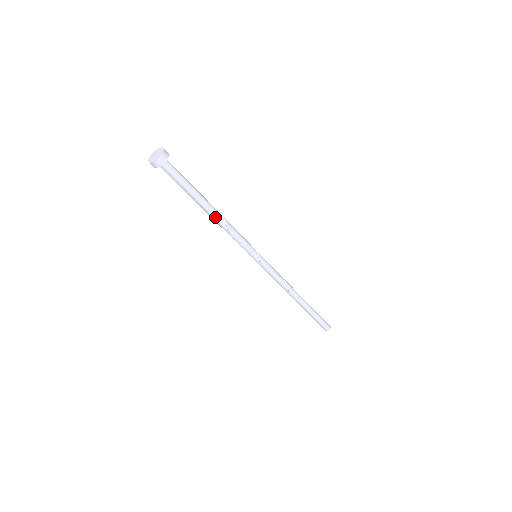
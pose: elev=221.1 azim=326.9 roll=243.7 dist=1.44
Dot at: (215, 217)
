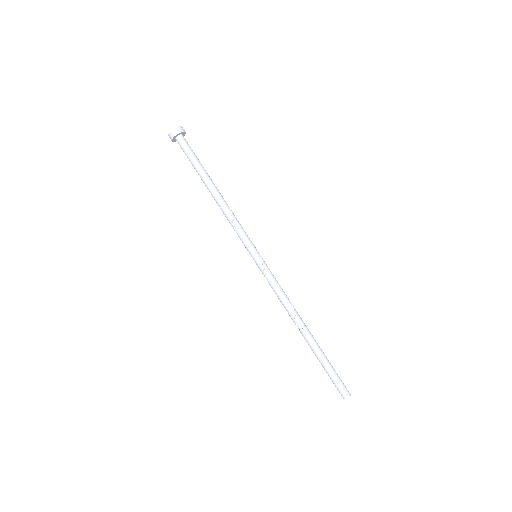
Dot at: (220, 195)
